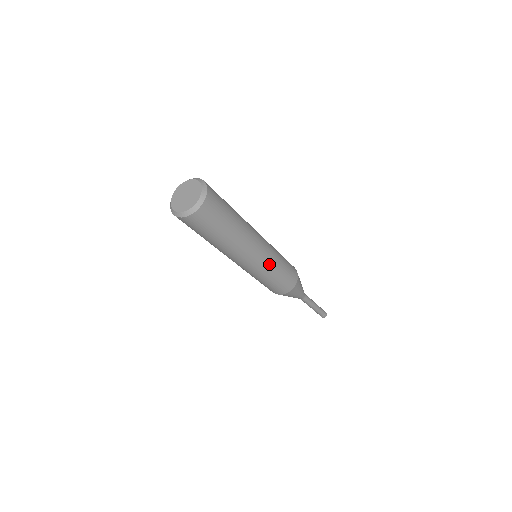
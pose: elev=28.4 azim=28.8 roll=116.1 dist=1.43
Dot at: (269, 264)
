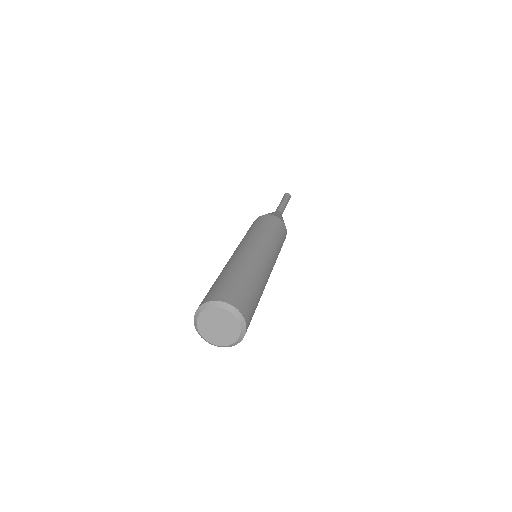
Dot at: (276, 259)
